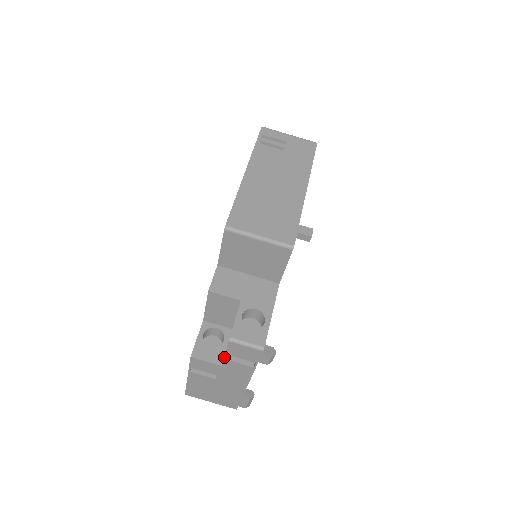
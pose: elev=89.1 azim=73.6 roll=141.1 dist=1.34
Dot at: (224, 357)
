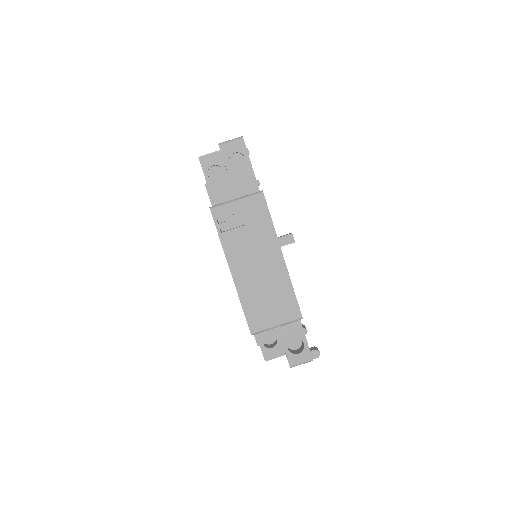
Dot at: occluded
